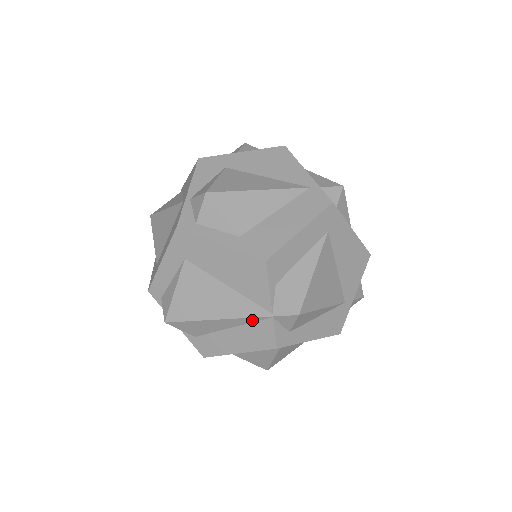
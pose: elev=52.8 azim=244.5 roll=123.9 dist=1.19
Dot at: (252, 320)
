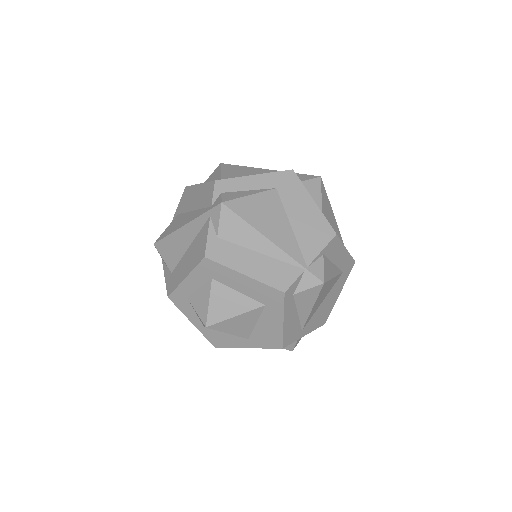
Dot at: (287, 260)
